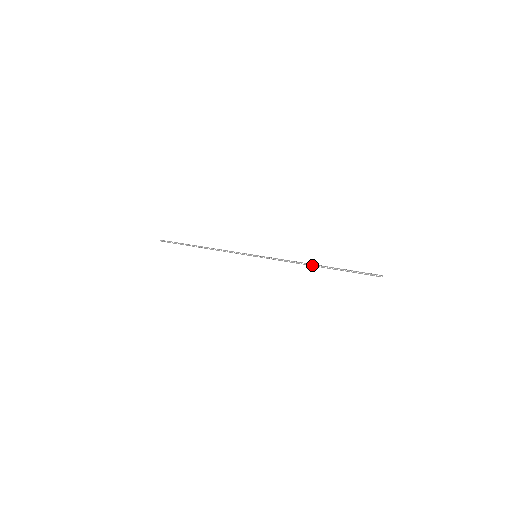
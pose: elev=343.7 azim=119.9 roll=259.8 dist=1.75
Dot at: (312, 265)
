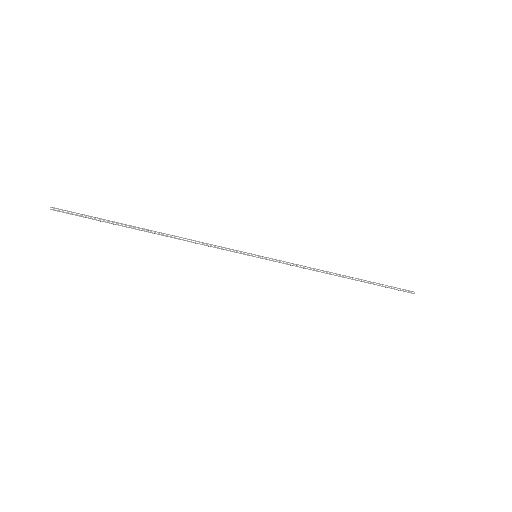
Dot at: (337, 275)
